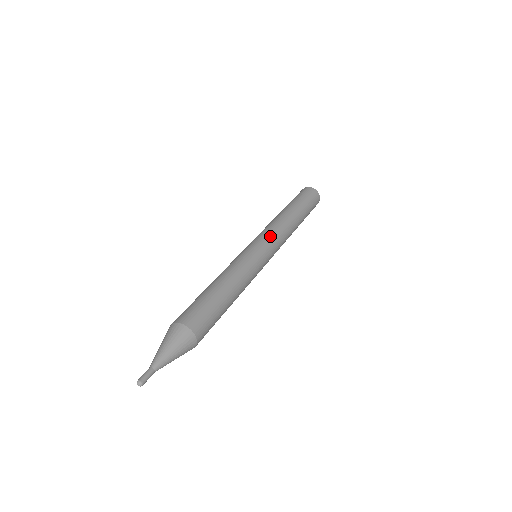
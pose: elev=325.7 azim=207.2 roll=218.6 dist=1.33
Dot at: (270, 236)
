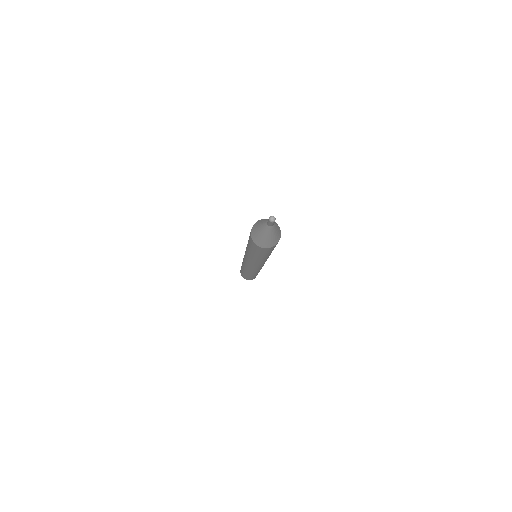
Dot at: occluded
